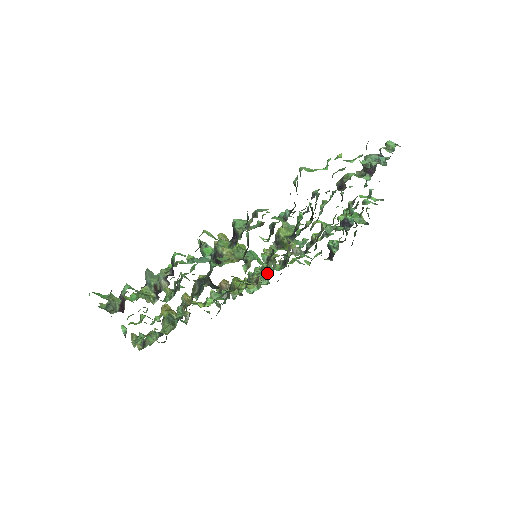
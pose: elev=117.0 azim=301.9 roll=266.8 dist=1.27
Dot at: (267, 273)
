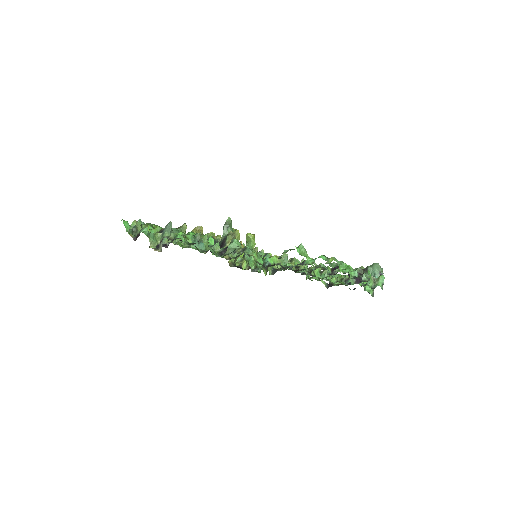
Dot at: (256, 270)
